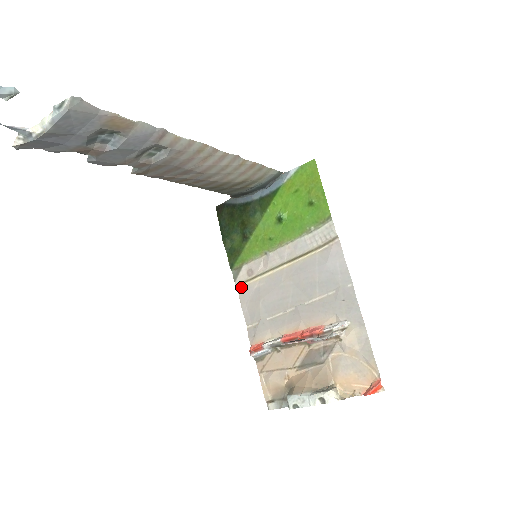
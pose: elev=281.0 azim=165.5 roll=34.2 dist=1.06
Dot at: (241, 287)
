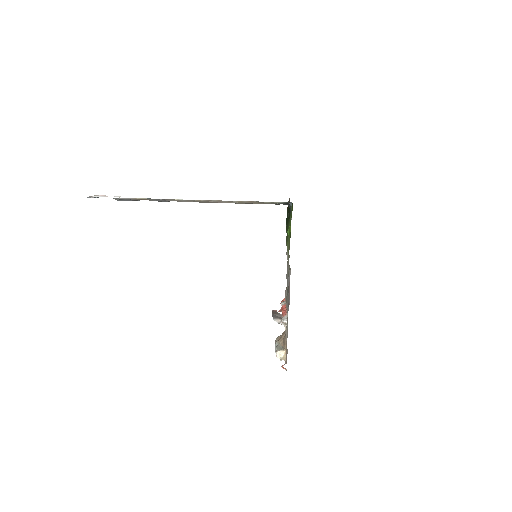
Dot at: occluded
